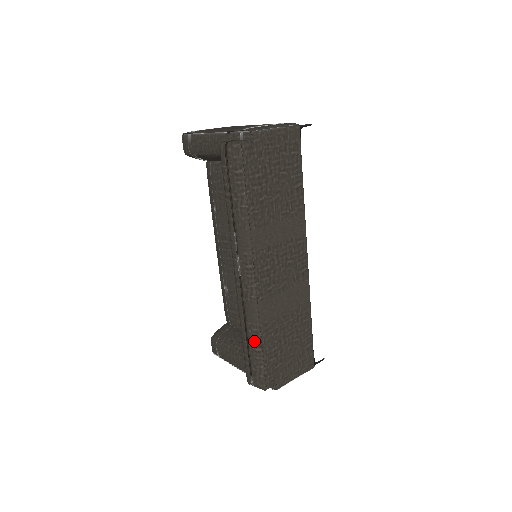
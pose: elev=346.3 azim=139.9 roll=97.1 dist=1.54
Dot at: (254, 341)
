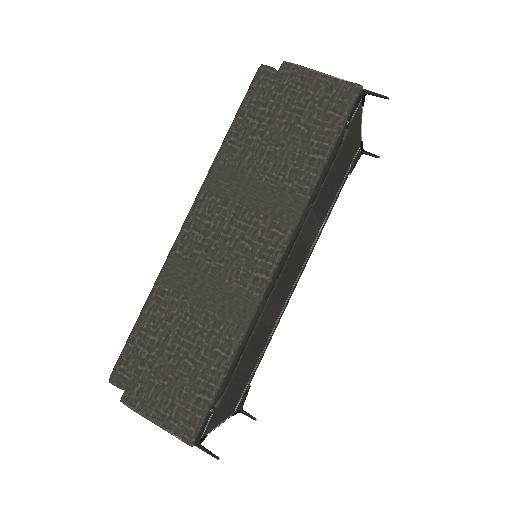
Dot at: occluded
